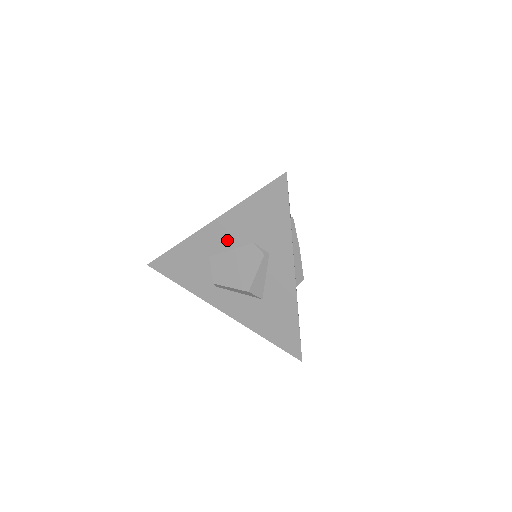
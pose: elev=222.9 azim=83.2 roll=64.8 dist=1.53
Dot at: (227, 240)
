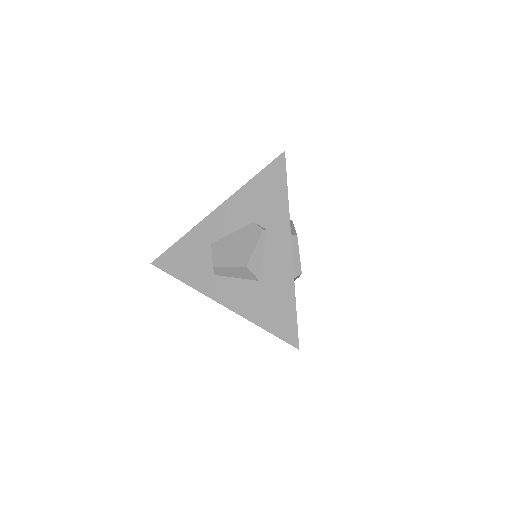
Dot at: (229, 224)
